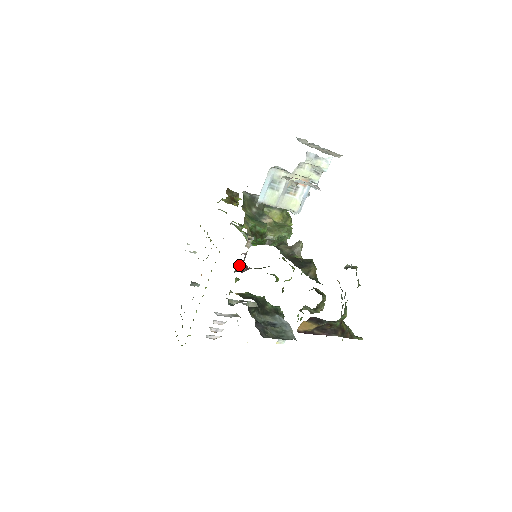
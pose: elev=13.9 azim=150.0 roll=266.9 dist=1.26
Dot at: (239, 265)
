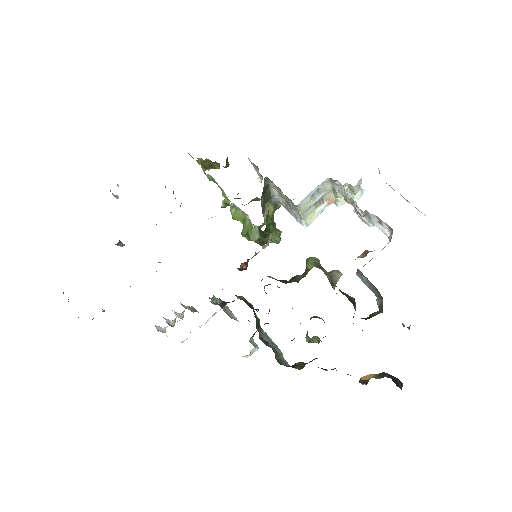
Dot at: occluded
